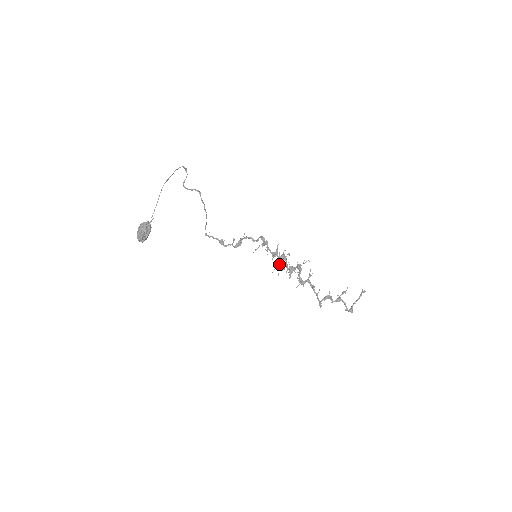
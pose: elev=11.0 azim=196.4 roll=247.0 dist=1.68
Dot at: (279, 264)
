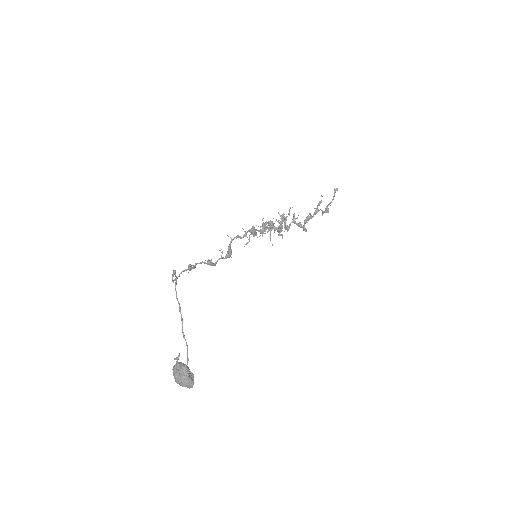
Dot at: (267, 232)
